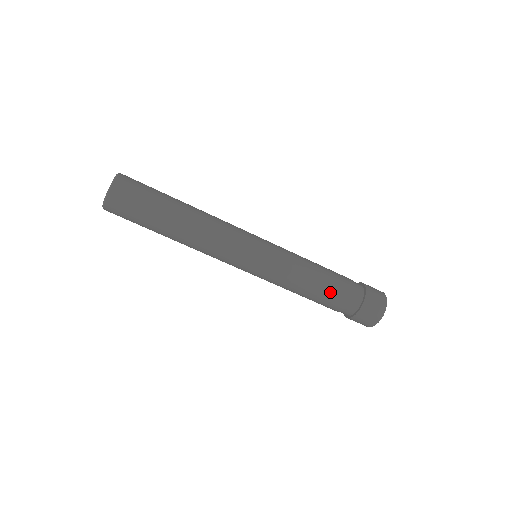
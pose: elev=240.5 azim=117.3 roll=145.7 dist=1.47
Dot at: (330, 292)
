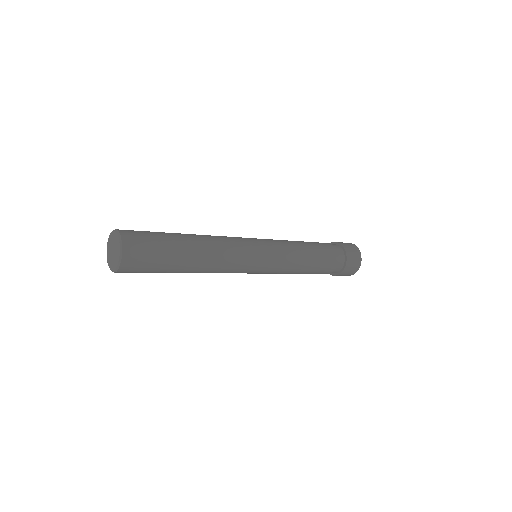
Dot at: (321, 266)
